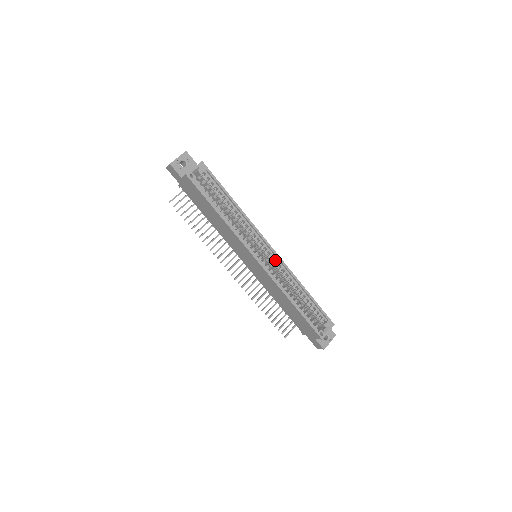
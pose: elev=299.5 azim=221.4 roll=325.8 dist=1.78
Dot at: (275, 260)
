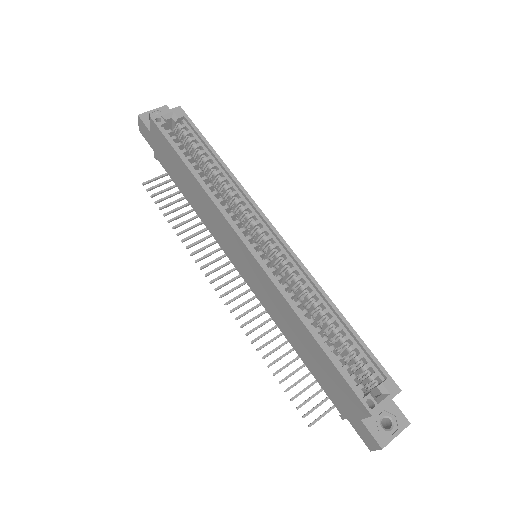
Dot at: (283, 255)
